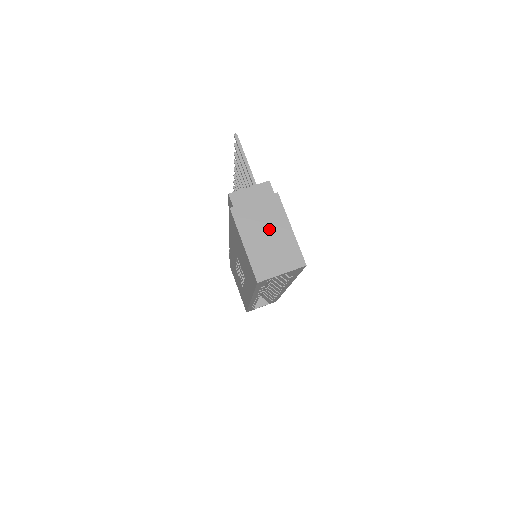
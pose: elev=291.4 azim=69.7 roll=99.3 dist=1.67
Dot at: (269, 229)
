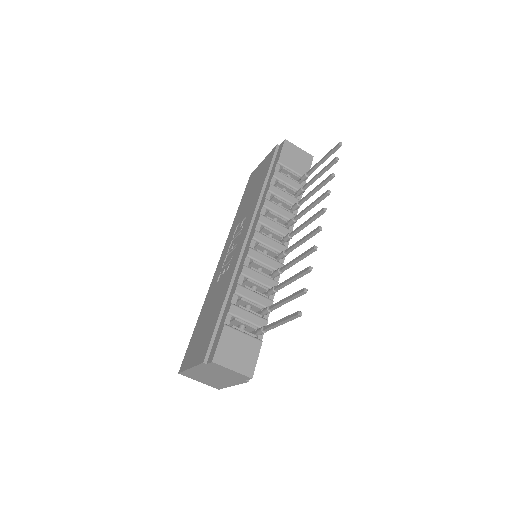
Dot at: (217, 378)
